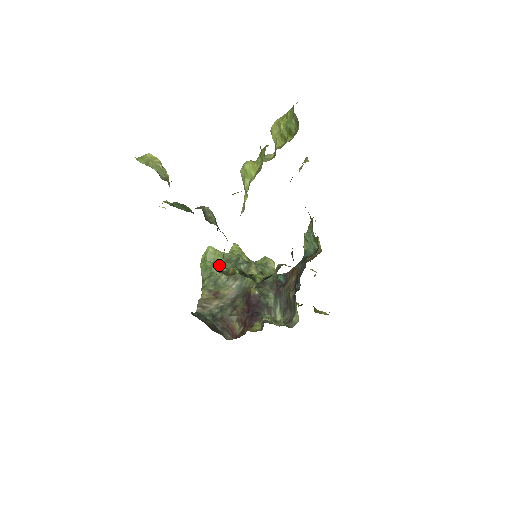
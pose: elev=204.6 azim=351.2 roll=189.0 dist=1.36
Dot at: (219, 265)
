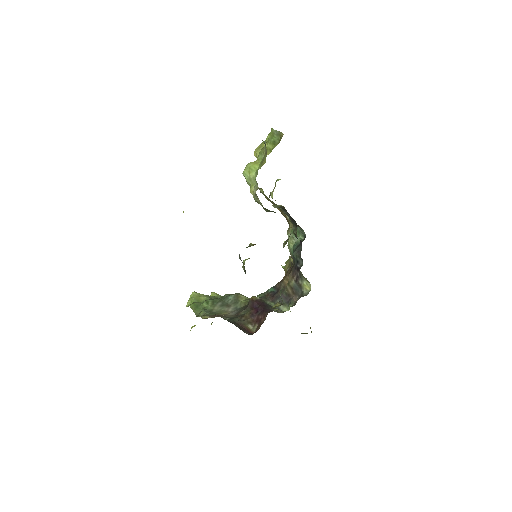
Dot at: (209, 301)
